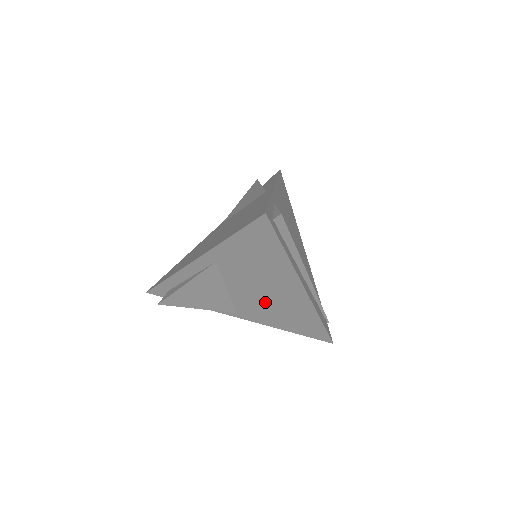
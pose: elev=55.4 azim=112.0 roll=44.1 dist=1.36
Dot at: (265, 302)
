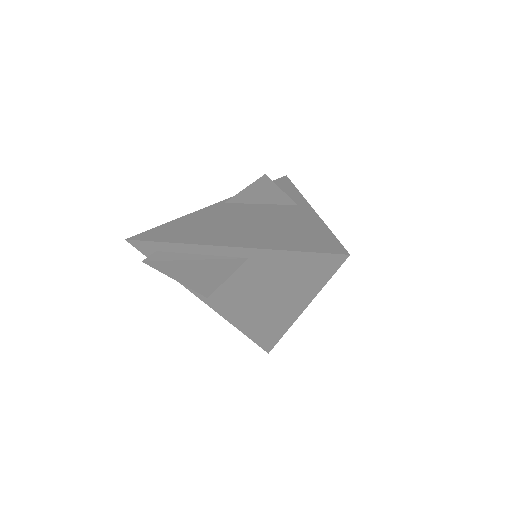
Dot at: (250, 304)
